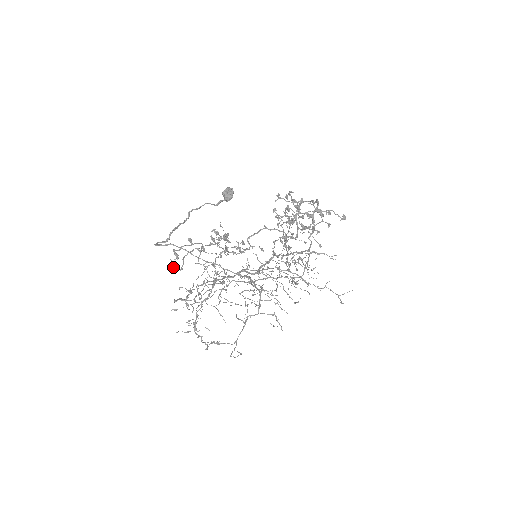
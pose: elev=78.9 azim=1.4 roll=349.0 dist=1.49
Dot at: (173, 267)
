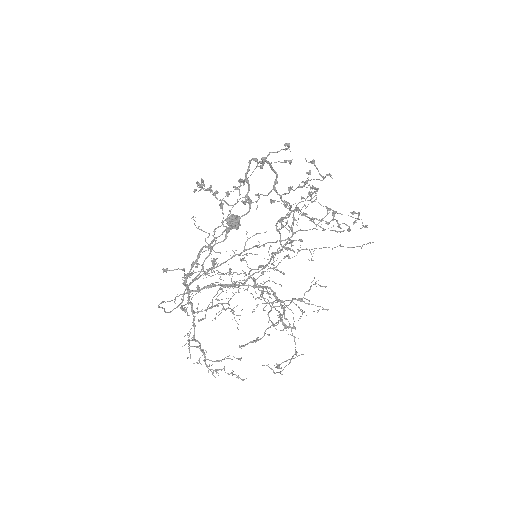
Dot at: (198, 320)
